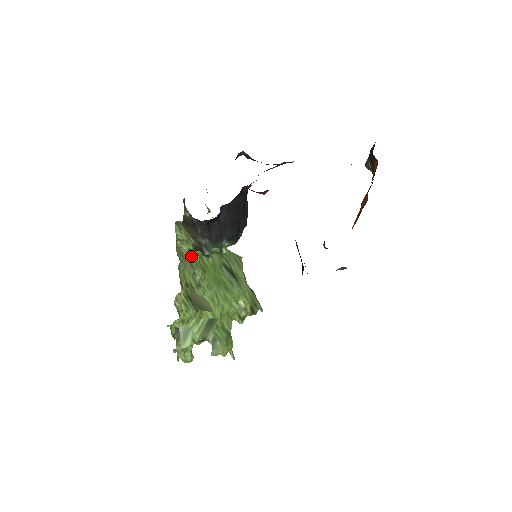
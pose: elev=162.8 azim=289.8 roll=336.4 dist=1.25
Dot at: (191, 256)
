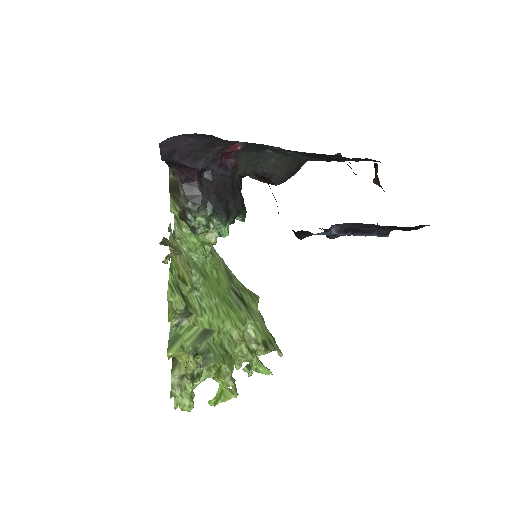
Dot at: (190, 258)
